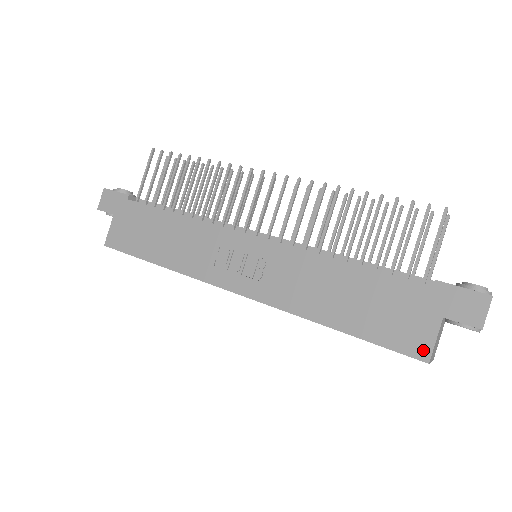
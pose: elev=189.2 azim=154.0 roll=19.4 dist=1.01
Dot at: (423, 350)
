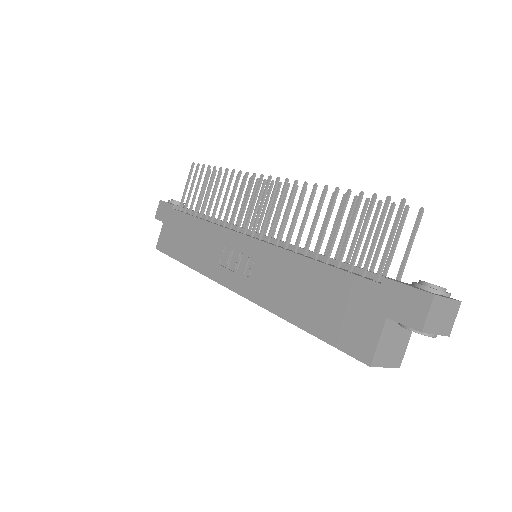
Dot at: (366, 352)
